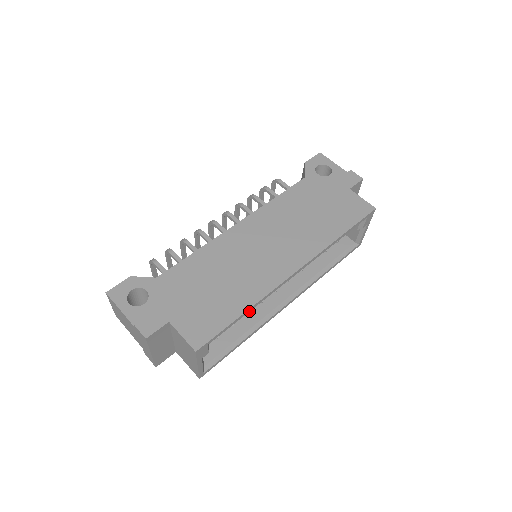
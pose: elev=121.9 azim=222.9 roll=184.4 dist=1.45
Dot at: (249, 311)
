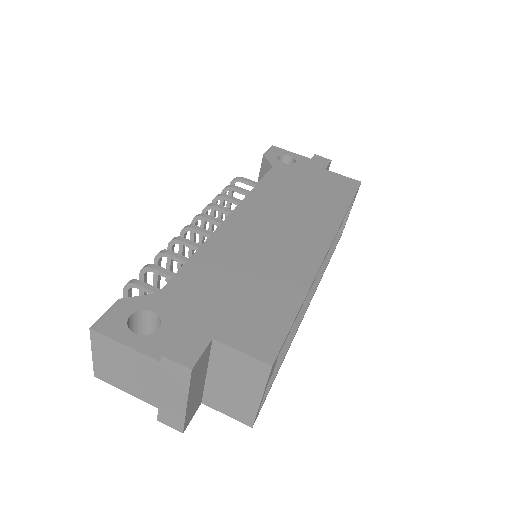
Dot at: occluded
